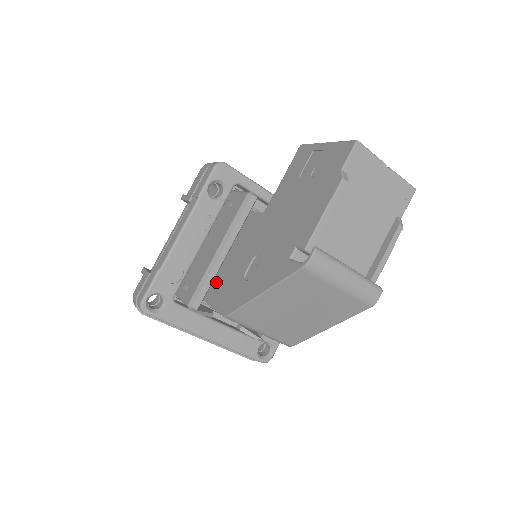
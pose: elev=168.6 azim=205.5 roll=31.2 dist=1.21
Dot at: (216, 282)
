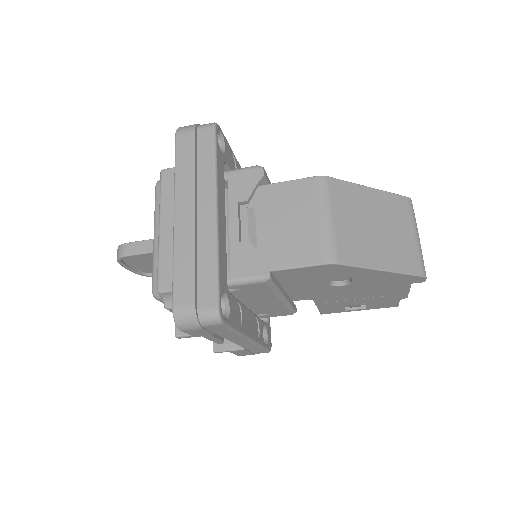
Dot at: occluded
